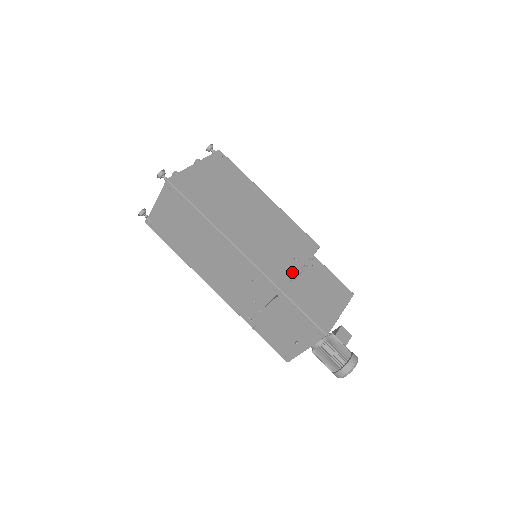
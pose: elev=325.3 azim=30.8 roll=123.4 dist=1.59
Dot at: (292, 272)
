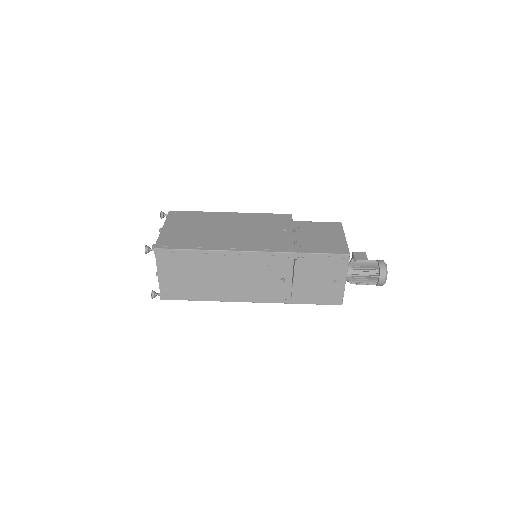
Dot at: (290, 239)
